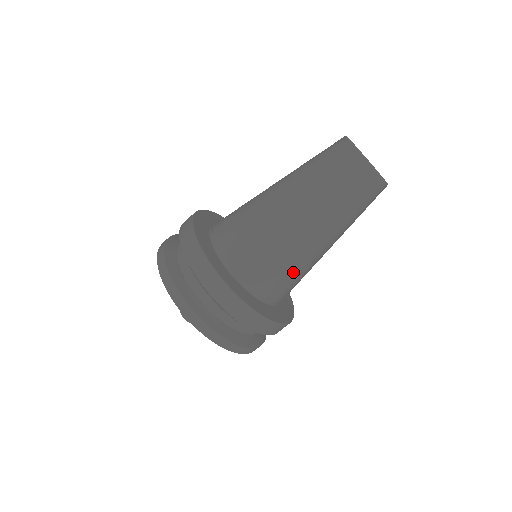
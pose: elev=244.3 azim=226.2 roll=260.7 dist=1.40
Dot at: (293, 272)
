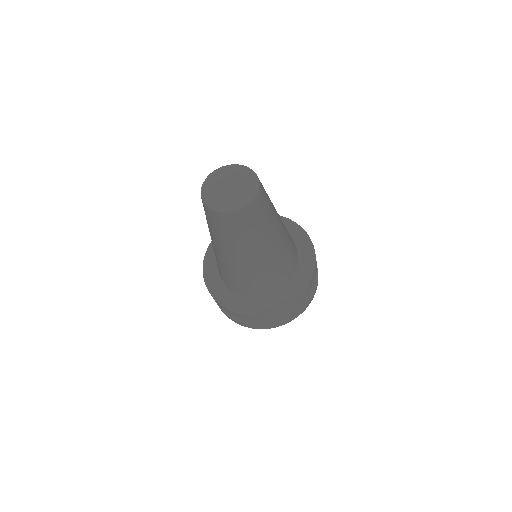
Dot at: (257, 279)
